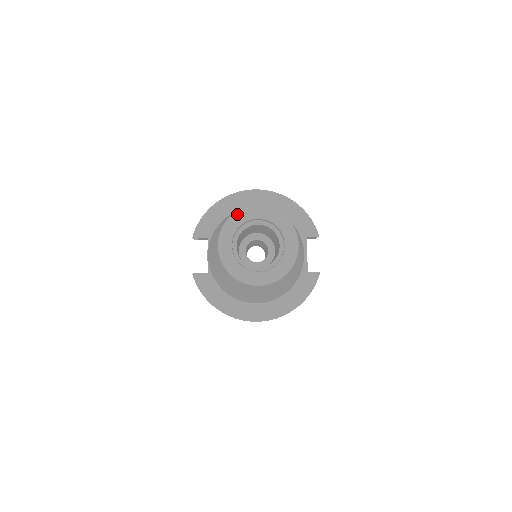
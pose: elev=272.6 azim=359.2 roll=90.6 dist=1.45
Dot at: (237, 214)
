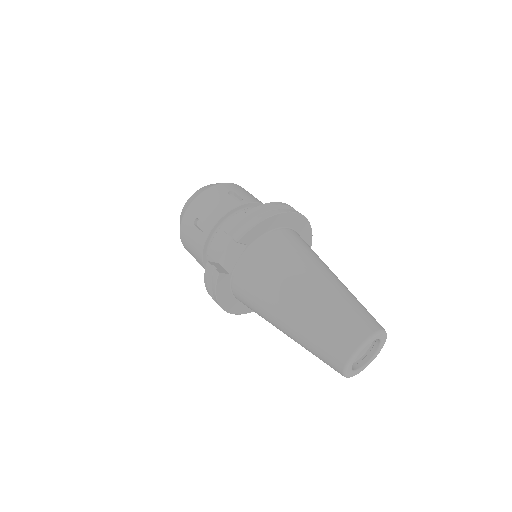
Dot at: (374, 337)
